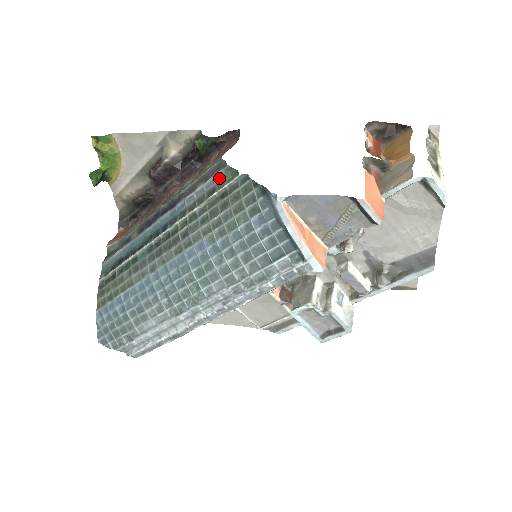
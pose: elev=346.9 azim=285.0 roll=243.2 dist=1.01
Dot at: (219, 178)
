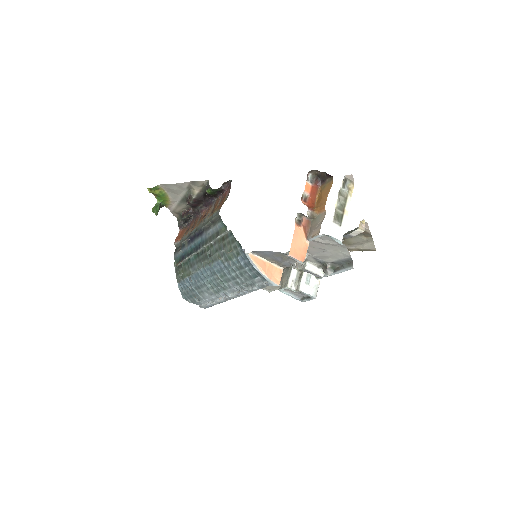
Dot at: (219, 227)
